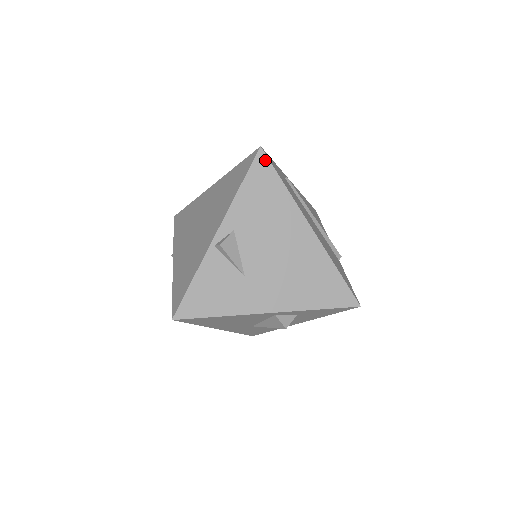
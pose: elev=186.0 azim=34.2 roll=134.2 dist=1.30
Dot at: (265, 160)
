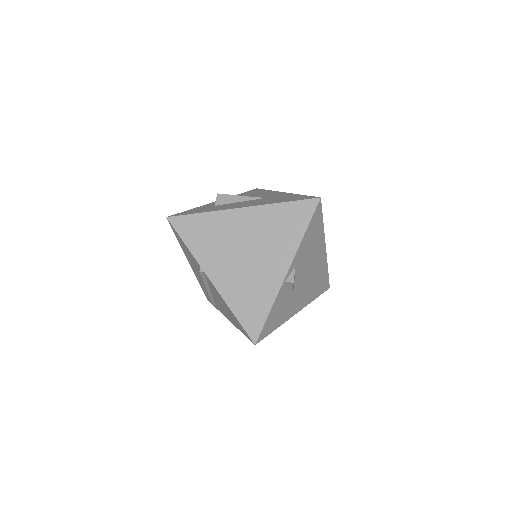
Dot at: (320, 208)
